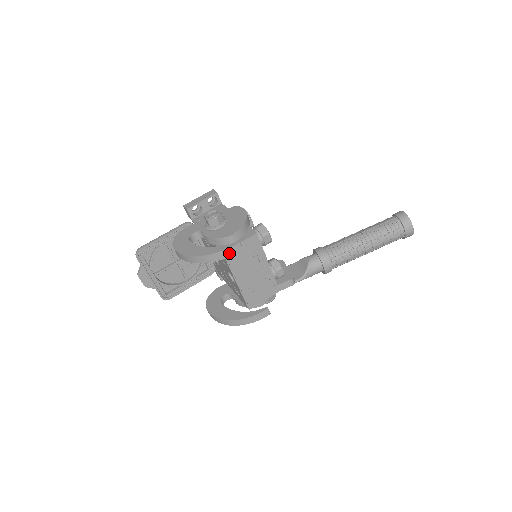
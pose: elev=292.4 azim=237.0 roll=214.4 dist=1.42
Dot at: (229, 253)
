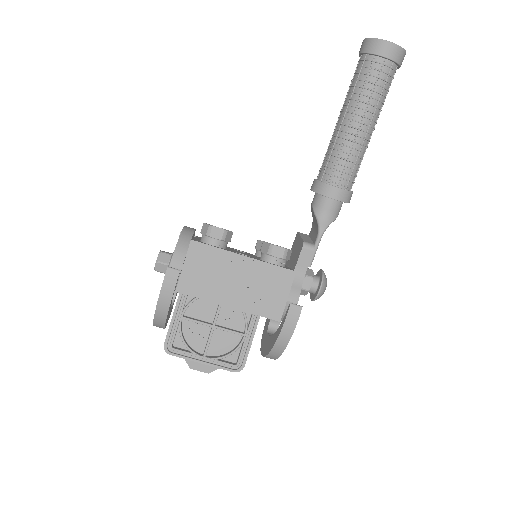
Dot at: (170, 287)
